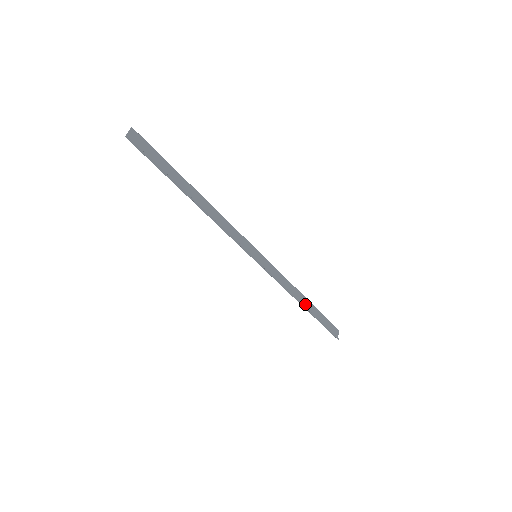
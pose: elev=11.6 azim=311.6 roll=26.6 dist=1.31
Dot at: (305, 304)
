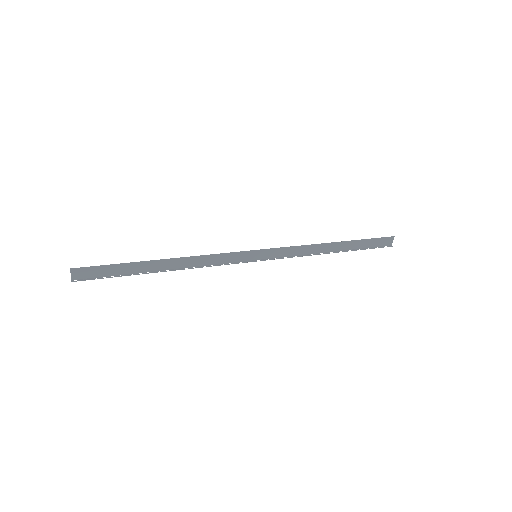
Dot at: (336, 247)
